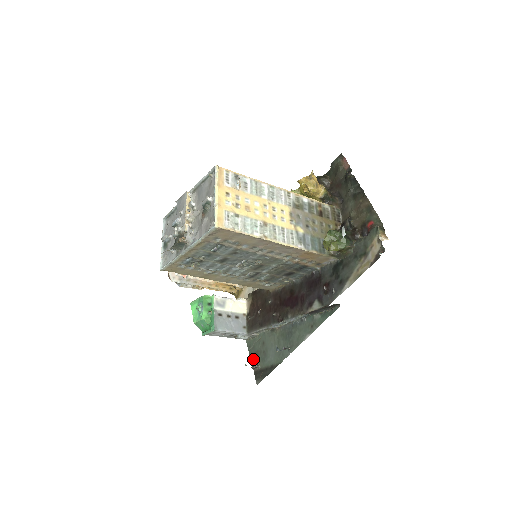
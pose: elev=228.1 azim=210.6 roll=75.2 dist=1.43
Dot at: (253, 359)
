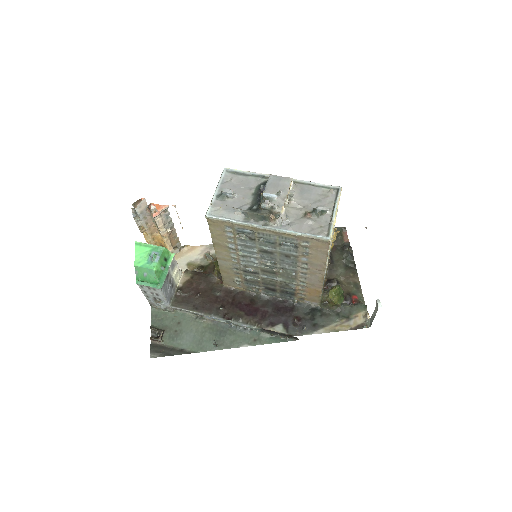
Dot at: (154, 330)
